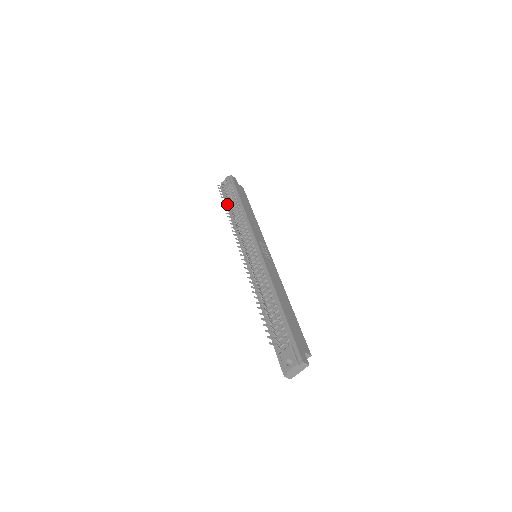
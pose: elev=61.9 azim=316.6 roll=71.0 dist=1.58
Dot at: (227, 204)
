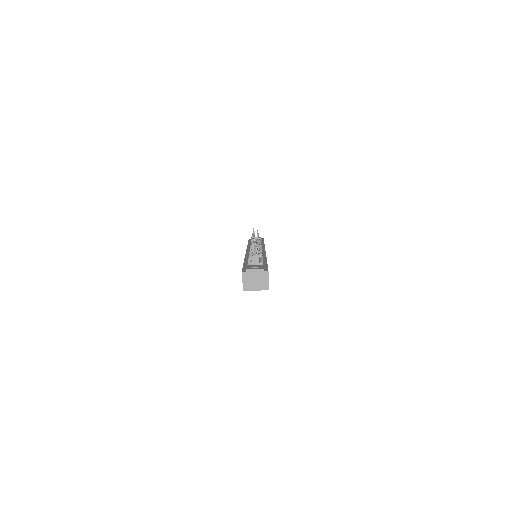
Dot at: occluded
